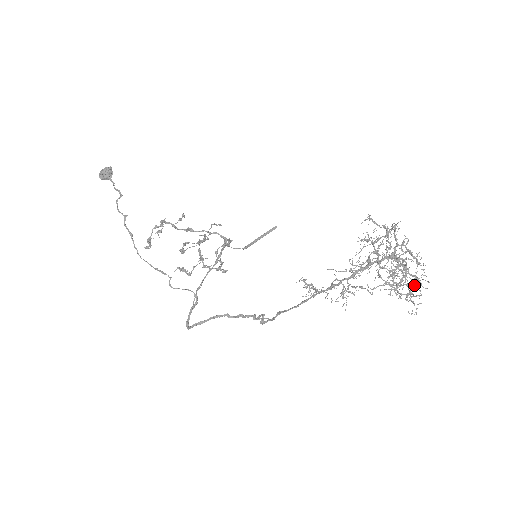
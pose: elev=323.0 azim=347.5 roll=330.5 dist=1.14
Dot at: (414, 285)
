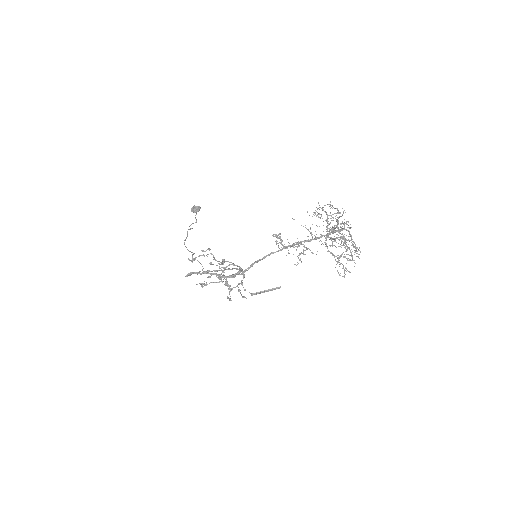
Dot at: (346, 251)
